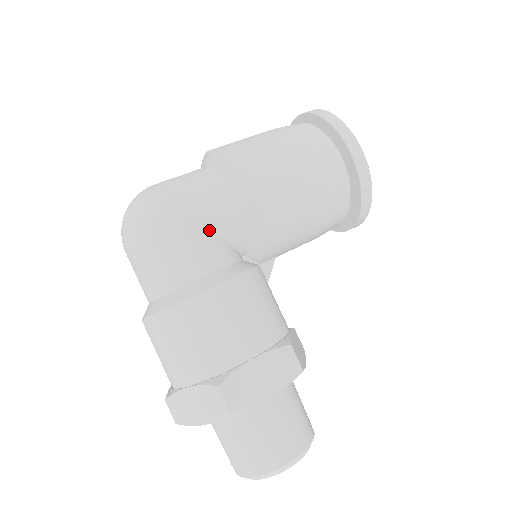
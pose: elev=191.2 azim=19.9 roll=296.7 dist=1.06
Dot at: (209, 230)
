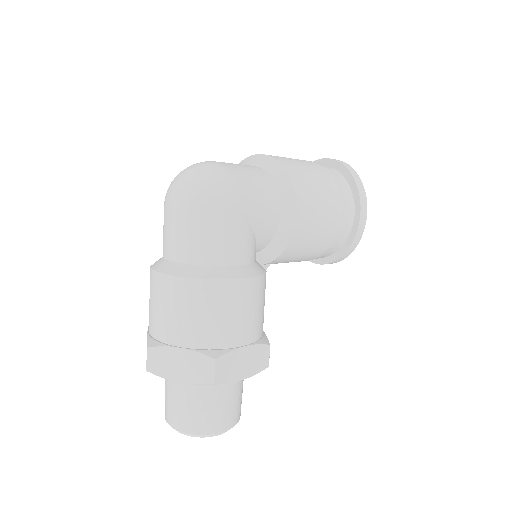
Dot at: (253, 228)
